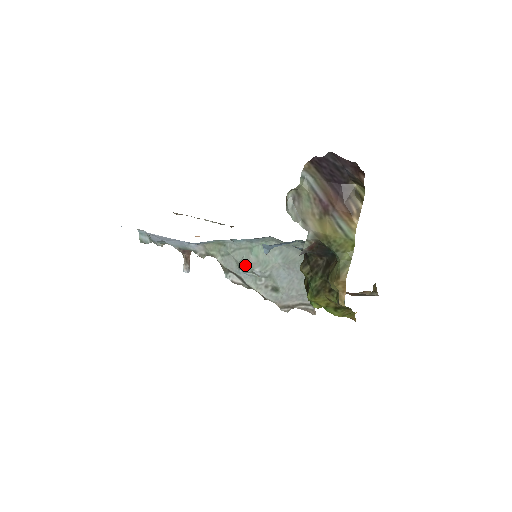
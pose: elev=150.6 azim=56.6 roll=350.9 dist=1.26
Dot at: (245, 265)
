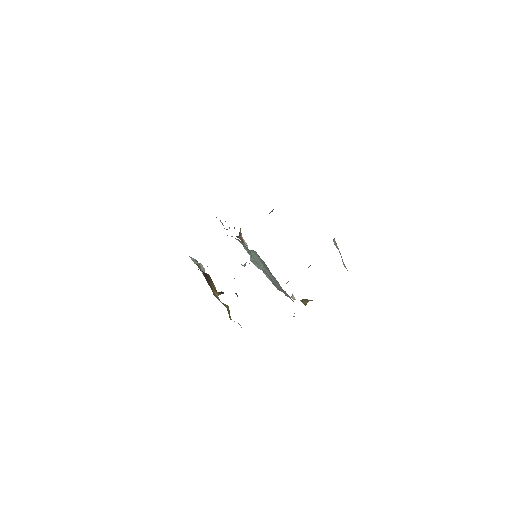
Dot at: (251, 261)
